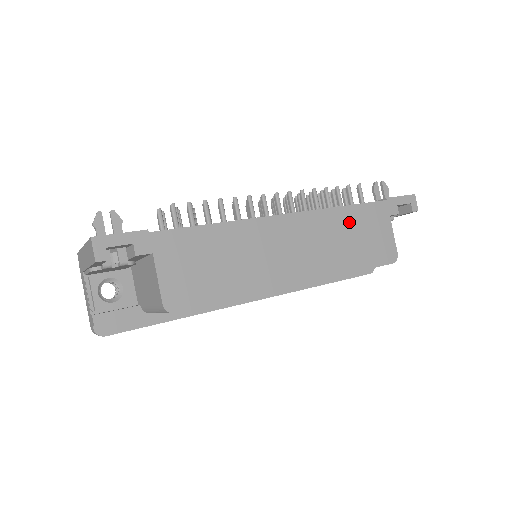
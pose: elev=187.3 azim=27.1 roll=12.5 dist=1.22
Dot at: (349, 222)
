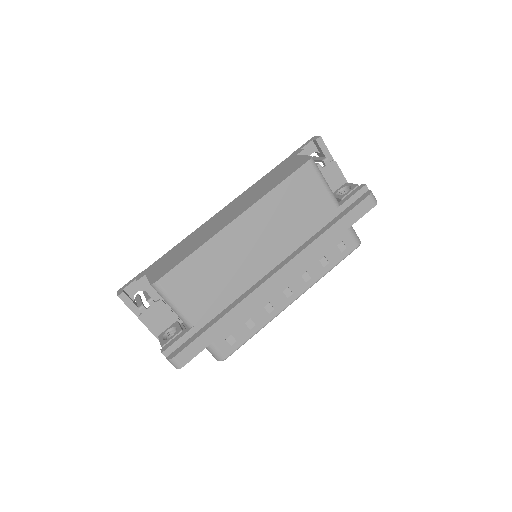
Dot at: (265, 180)
